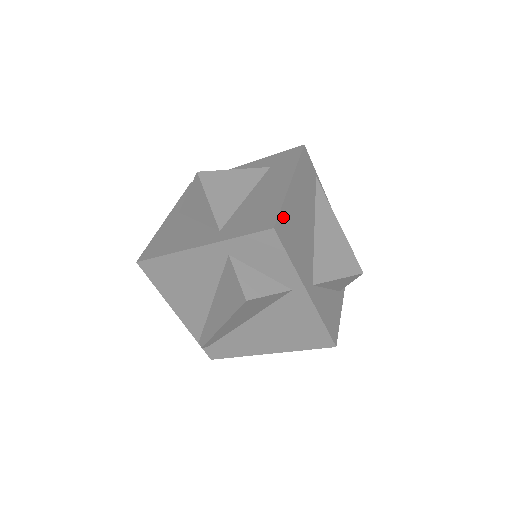
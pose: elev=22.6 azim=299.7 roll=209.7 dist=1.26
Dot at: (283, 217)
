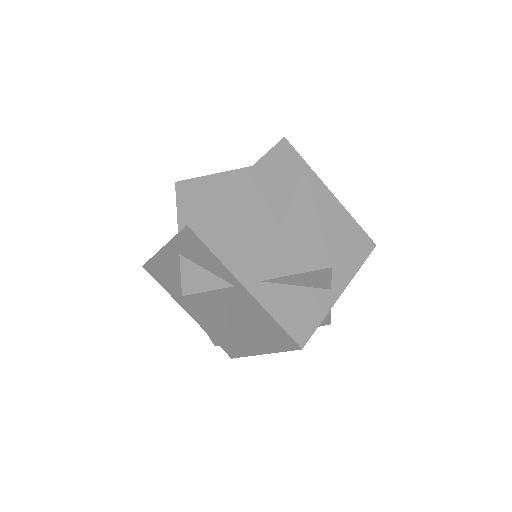
Dot at: (211, 214)
